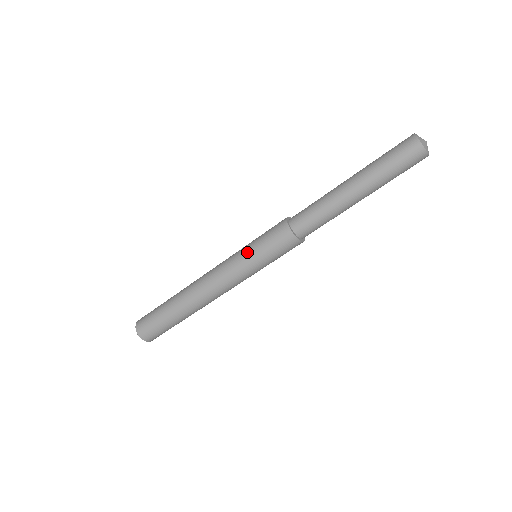
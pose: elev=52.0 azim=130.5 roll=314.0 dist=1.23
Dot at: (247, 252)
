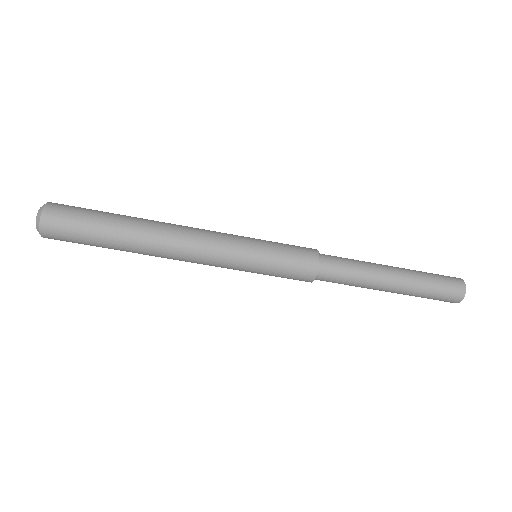
Dot at: (258, 255)
